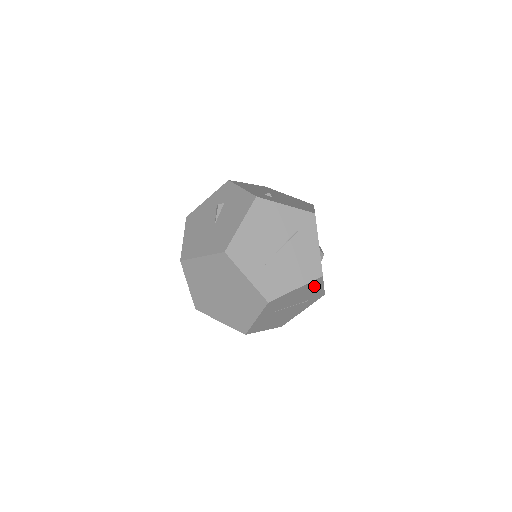
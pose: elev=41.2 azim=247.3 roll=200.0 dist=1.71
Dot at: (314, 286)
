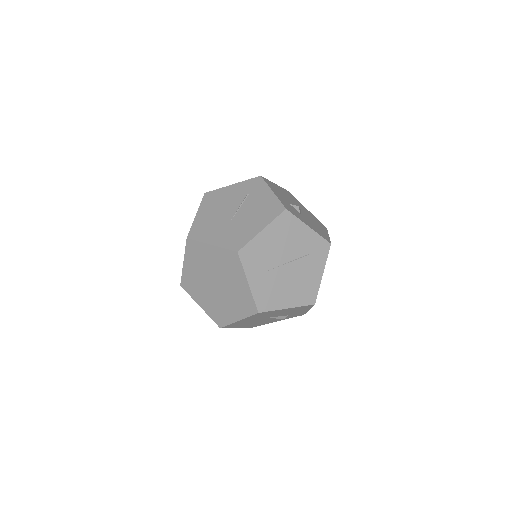
Dot at: (291, 227)
